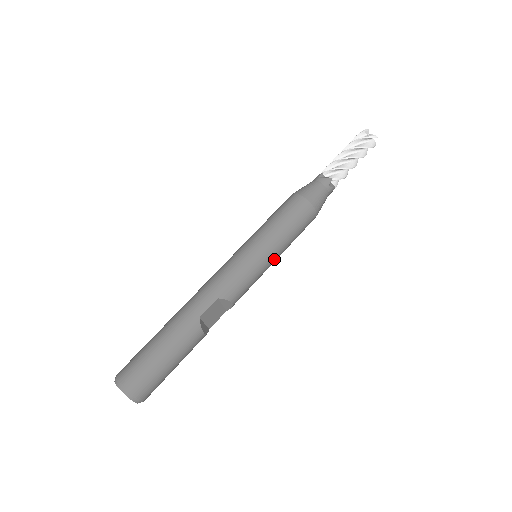
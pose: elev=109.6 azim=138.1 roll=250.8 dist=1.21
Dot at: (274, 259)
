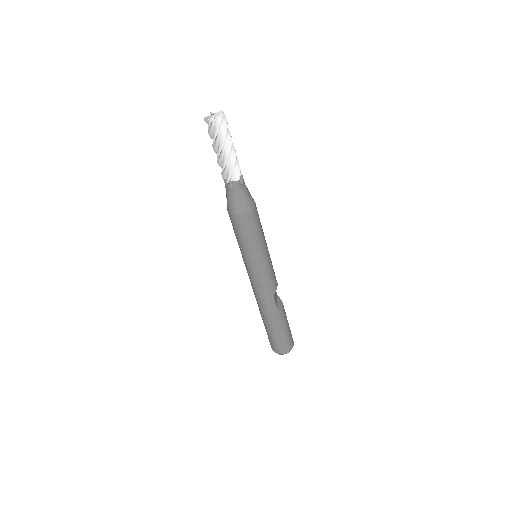
Dot at: (267, 248)
